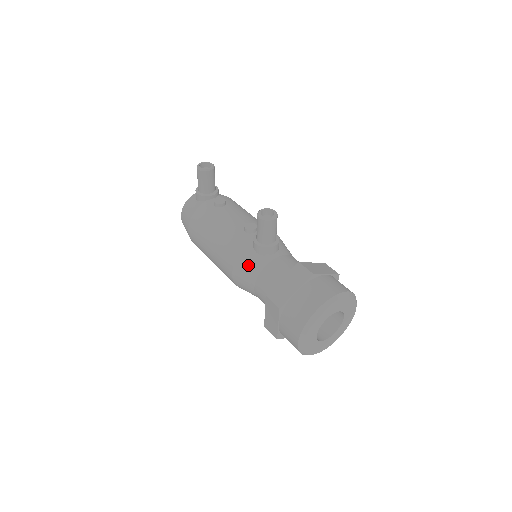
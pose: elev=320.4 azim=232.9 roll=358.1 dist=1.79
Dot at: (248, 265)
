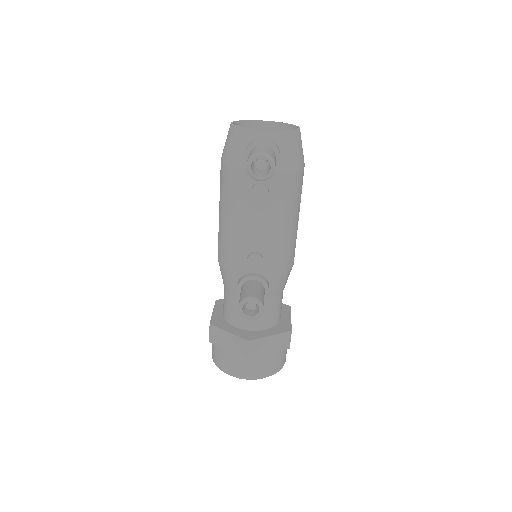
Dot at: (226, 280)
